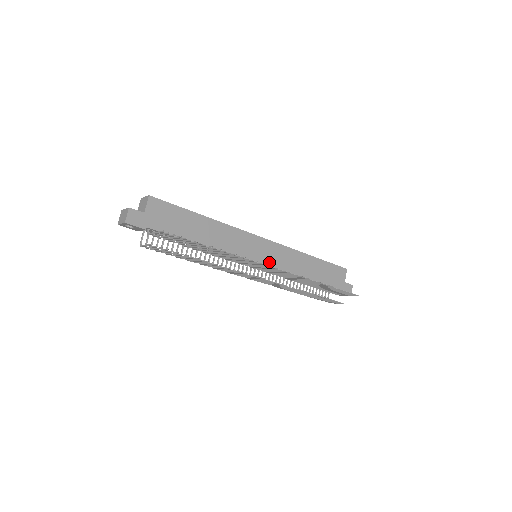
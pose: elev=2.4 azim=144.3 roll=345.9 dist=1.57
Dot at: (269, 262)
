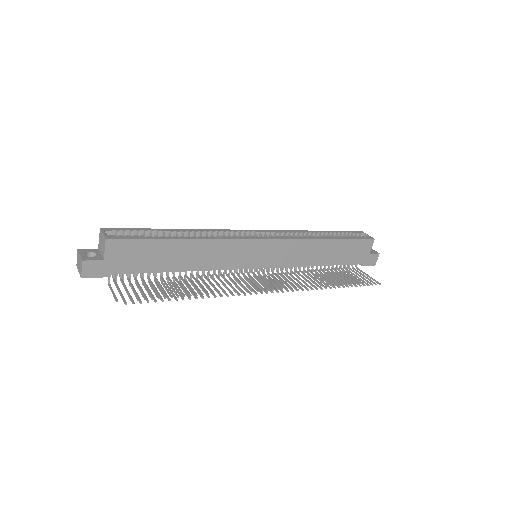
Dot at: (272, 262)
